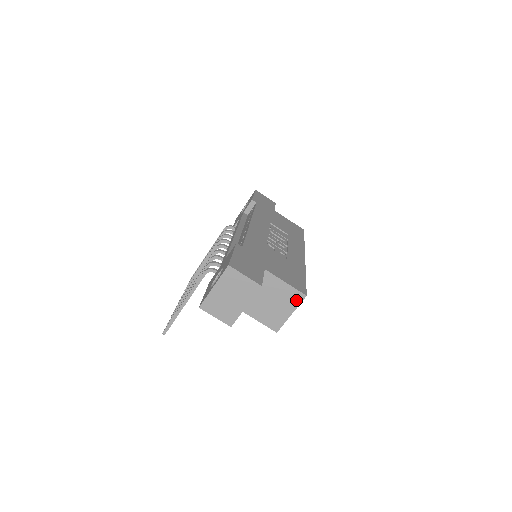
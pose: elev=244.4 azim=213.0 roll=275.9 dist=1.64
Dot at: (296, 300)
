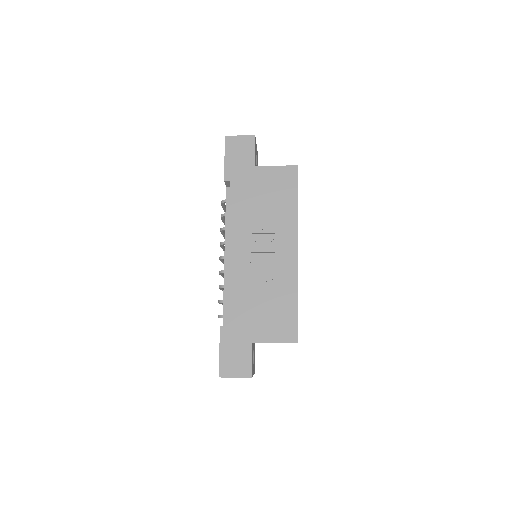
Dot at: occluded
